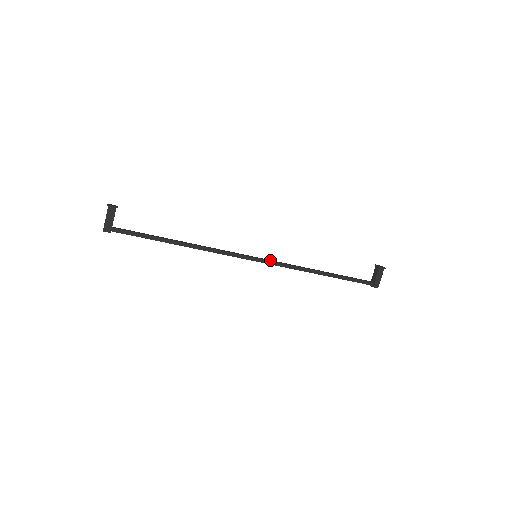
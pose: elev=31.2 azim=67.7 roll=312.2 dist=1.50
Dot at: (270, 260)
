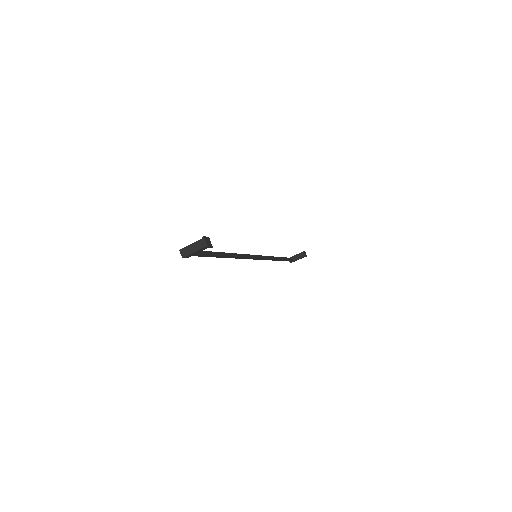
Dot at: (260, 257)
